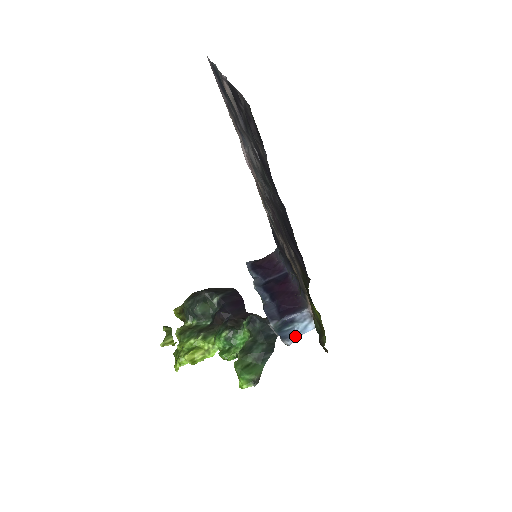
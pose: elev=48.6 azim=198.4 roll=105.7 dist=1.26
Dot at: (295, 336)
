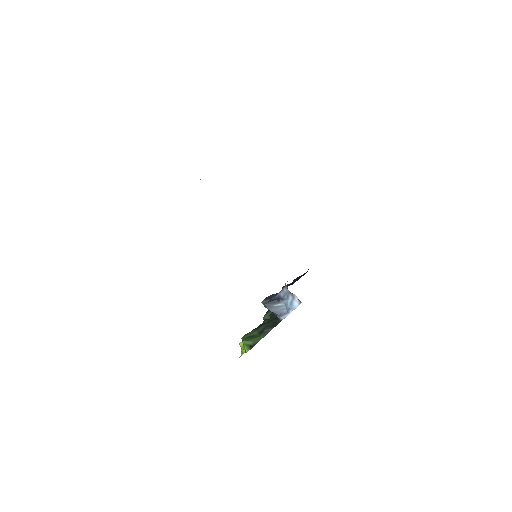
Dot at: (288, 313)
